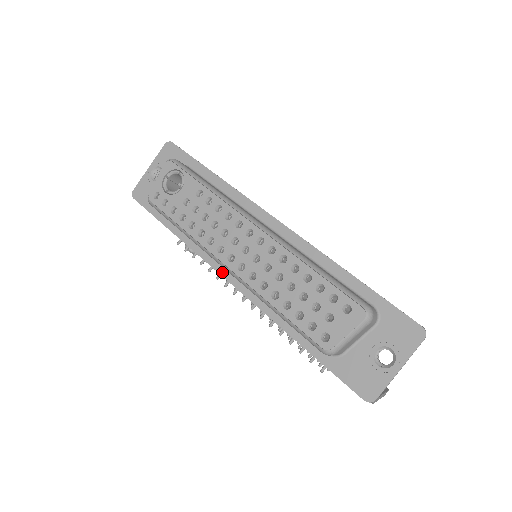
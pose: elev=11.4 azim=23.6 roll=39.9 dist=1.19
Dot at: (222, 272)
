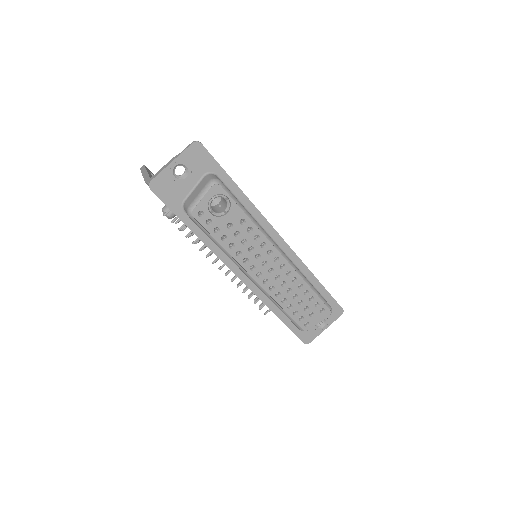
Dot at: (233, 269)
